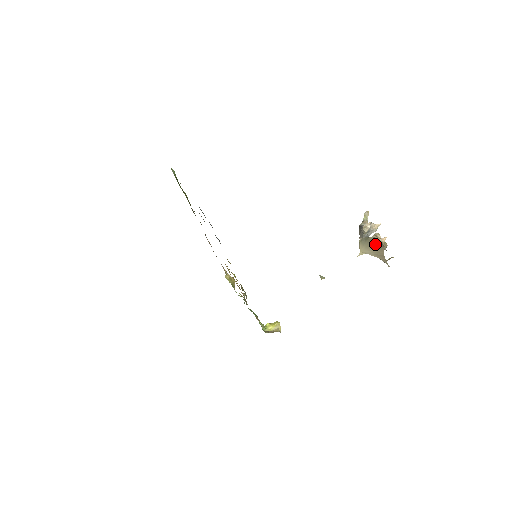
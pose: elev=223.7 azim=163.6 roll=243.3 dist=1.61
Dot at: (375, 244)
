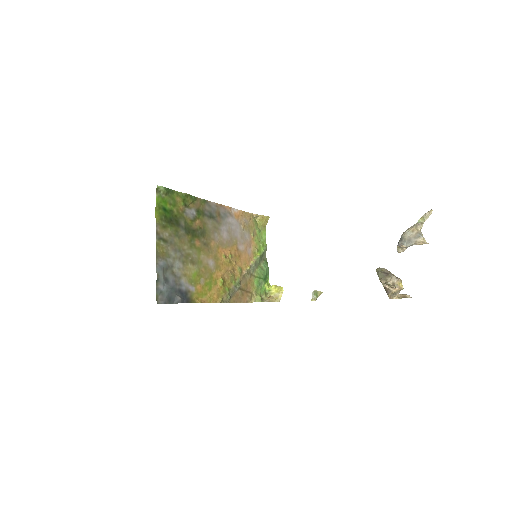
Dot at: occluded
